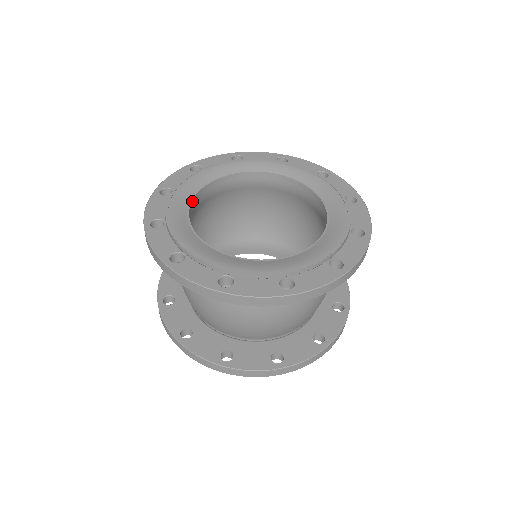
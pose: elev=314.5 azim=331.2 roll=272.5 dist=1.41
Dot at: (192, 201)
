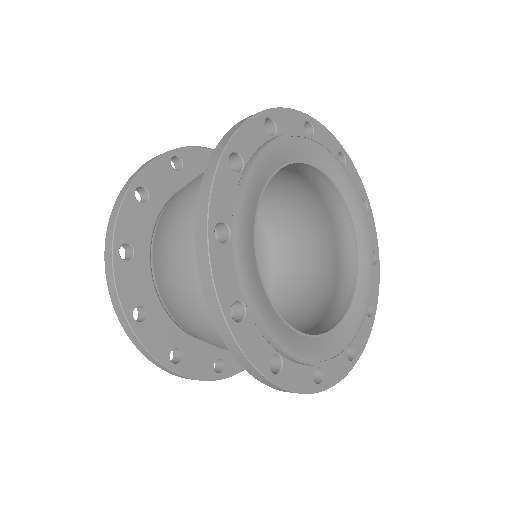
Dot at: (260, 197)
